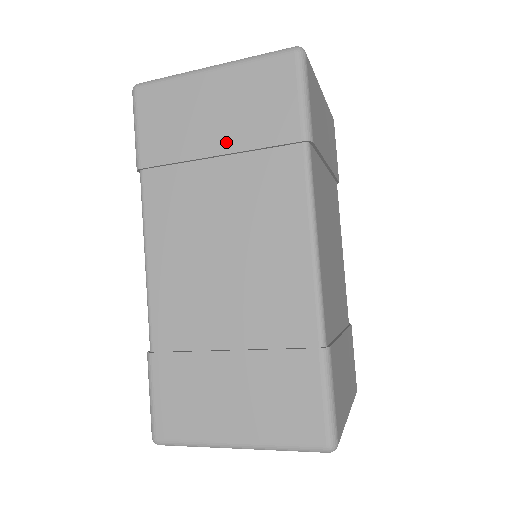
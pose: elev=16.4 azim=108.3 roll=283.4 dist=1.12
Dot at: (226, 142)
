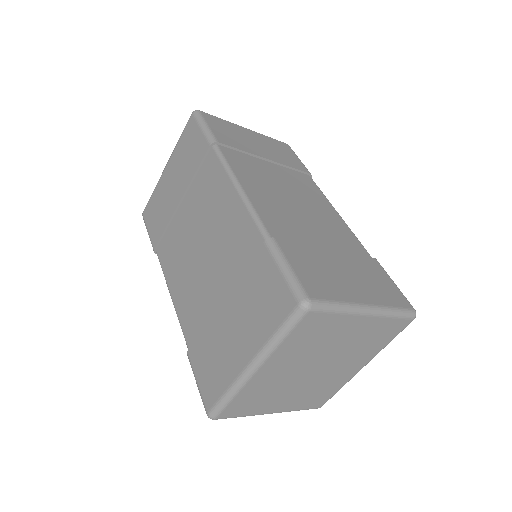
Dot at: (271, 157)
